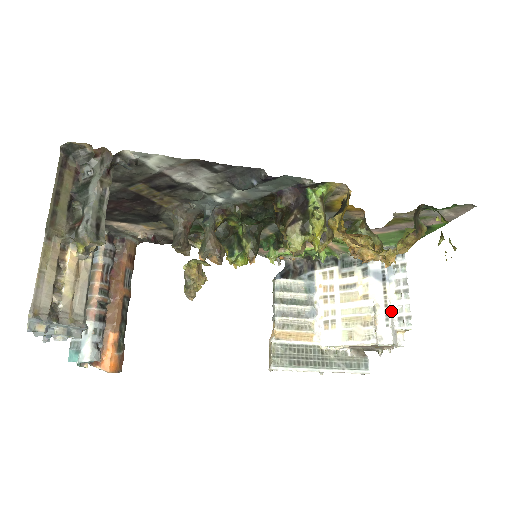
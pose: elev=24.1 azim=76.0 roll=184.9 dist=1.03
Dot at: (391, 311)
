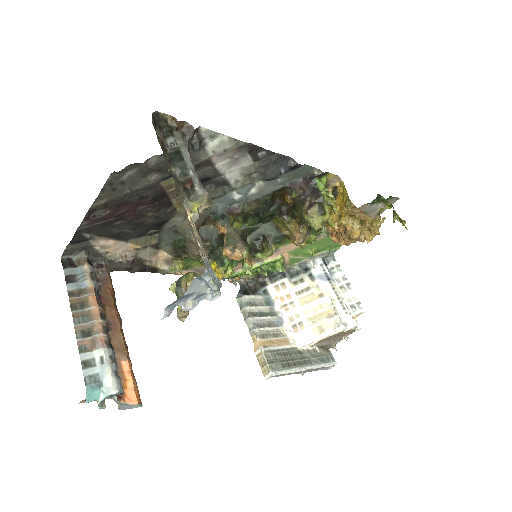
Dot at: (344, 302)
